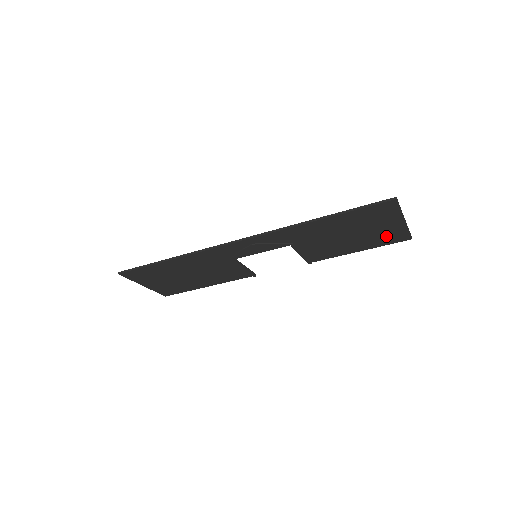
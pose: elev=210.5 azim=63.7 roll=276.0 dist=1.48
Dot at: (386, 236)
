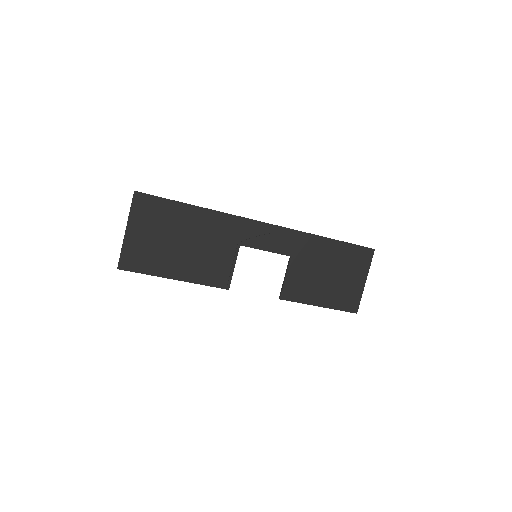
Dot at: (346, 296)
